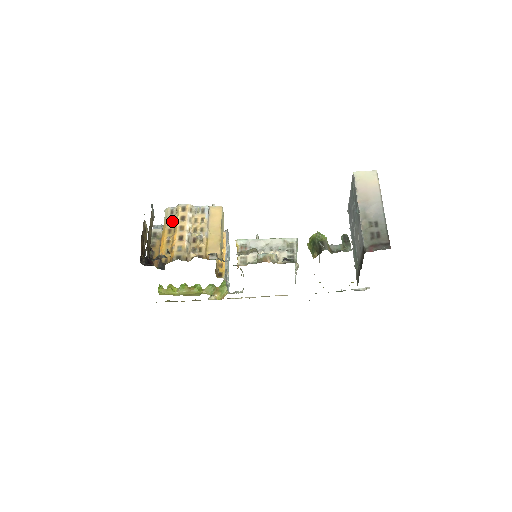
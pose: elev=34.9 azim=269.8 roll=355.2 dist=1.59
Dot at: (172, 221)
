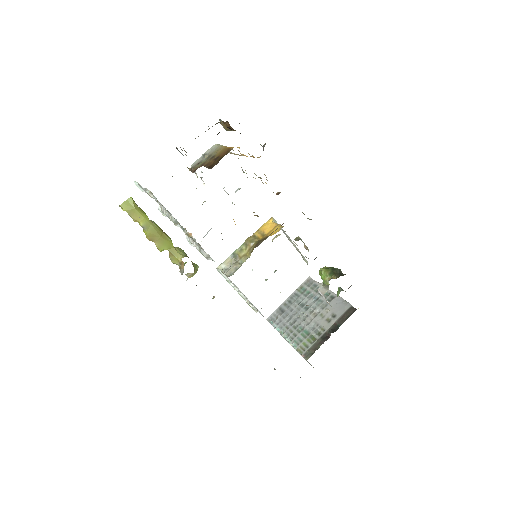
Dot at: occluded
